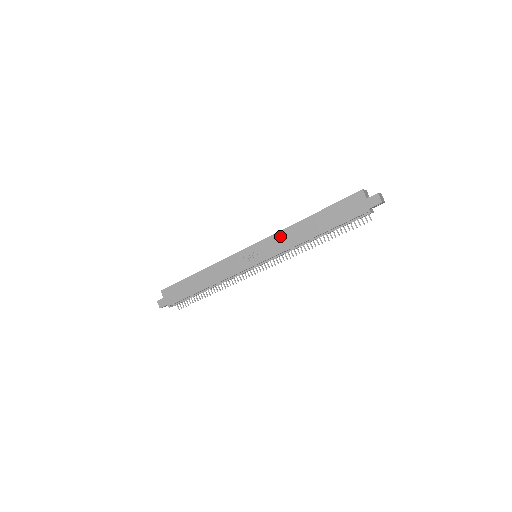
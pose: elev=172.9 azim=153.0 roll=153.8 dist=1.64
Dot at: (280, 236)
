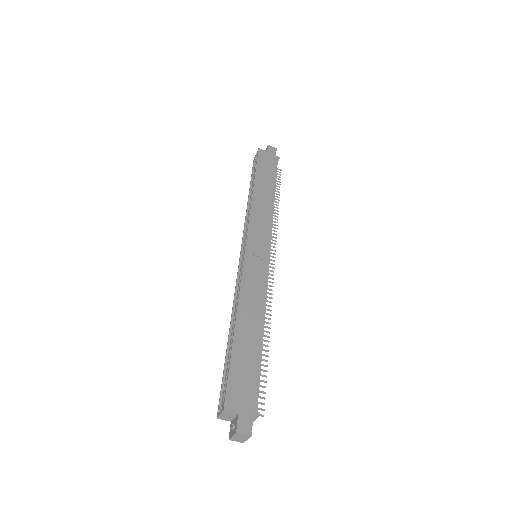
Dot at: (255, 214)
